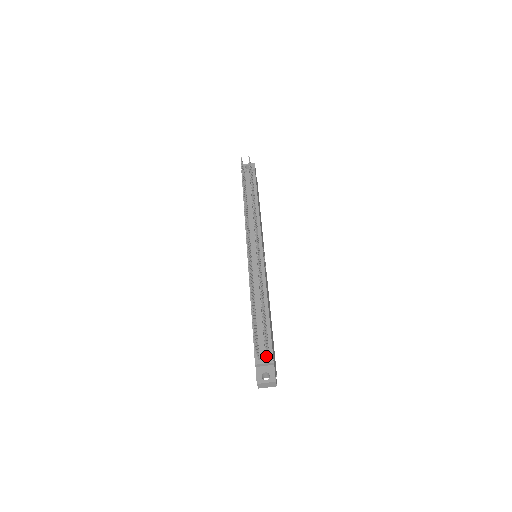
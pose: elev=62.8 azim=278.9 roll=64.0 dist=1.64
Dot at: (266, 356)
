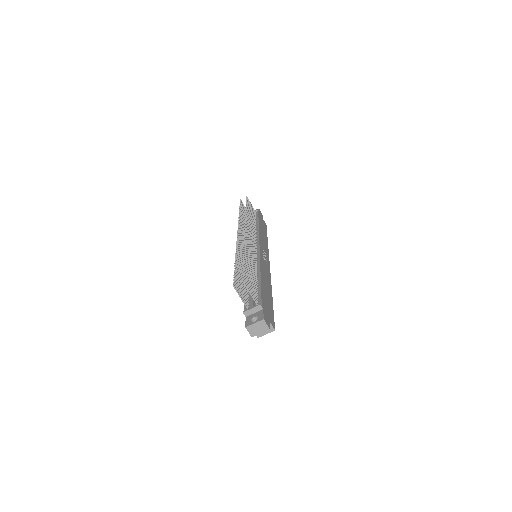
Dot at: occluded
